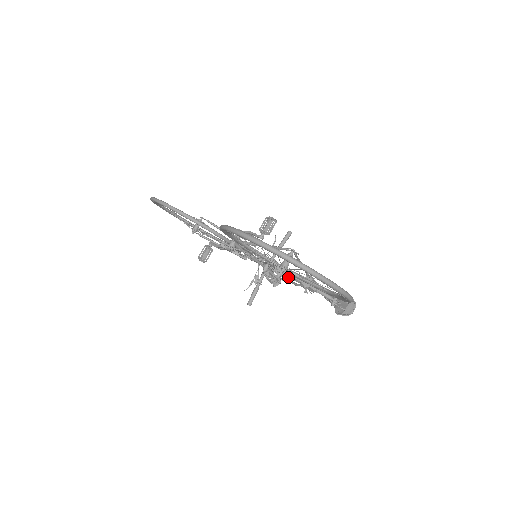
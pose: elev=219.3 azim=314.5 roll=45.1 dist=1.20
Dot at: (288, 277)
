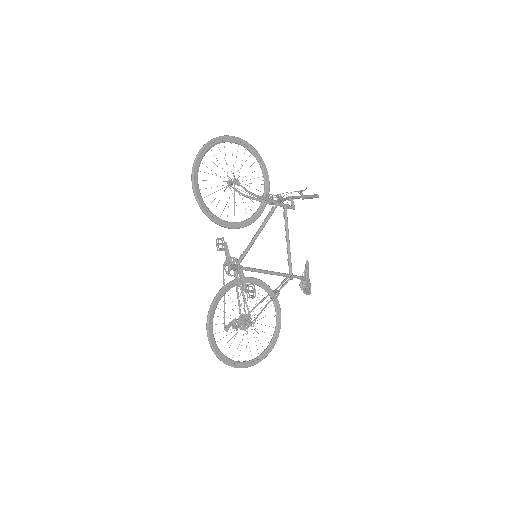
Dot at: occluded
